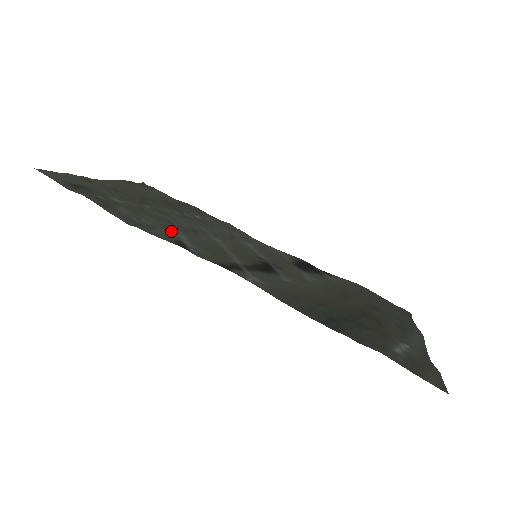
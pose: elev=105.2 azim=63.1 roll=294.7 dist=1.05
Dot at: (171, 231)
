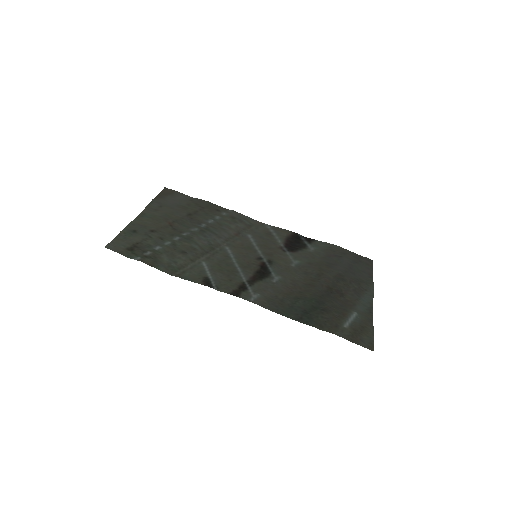
Dot at: (197, 262)
